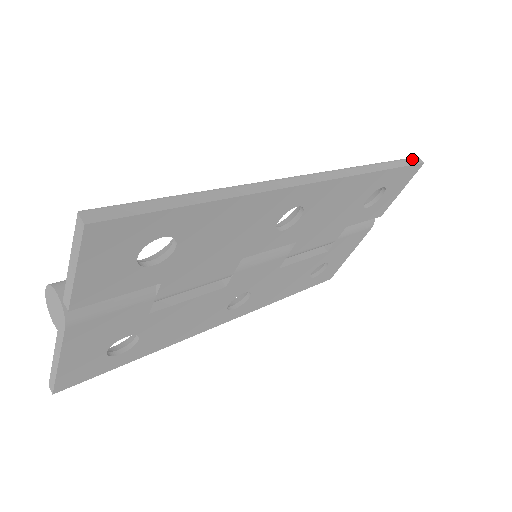
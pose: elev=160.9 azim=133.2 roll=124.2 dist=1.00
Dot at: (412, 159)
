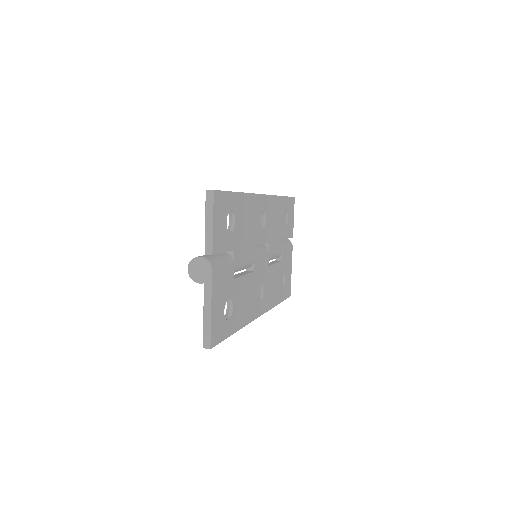
Dot at: occluded
